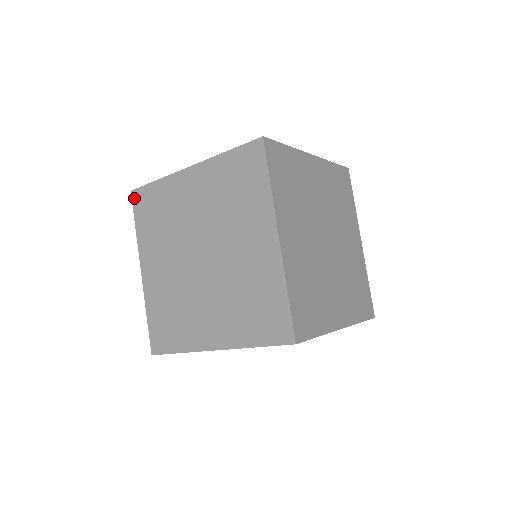
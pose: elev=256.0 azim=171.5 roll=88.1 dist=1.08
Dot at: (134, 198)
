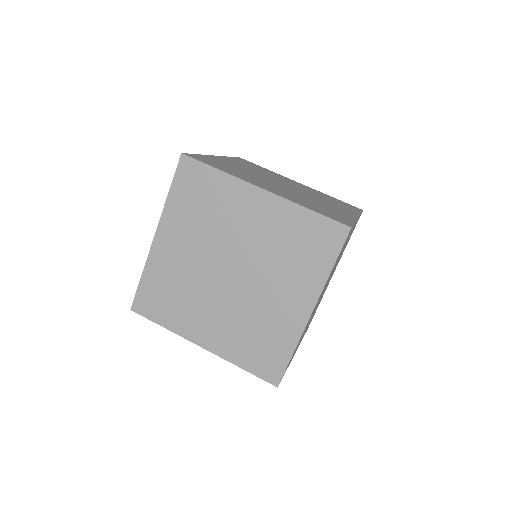
Dot at: (138, 310)
